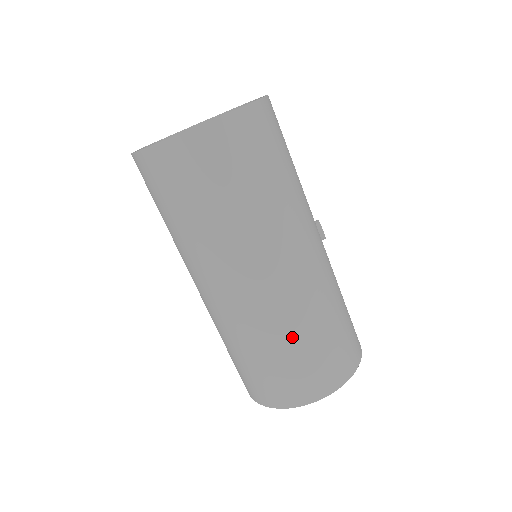
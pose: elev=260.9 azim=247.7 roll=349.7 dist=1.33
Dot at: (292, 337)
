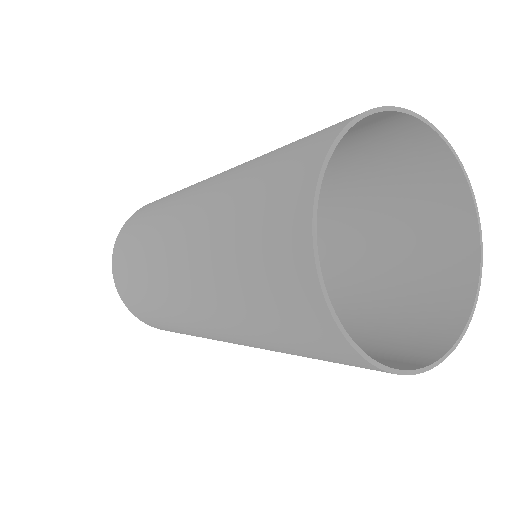
Dot at: (262, 157)
